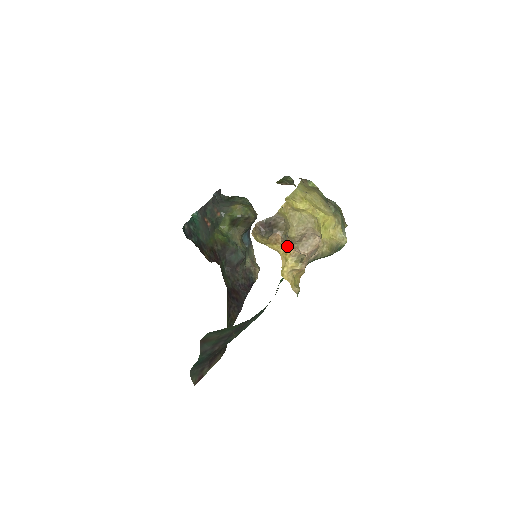
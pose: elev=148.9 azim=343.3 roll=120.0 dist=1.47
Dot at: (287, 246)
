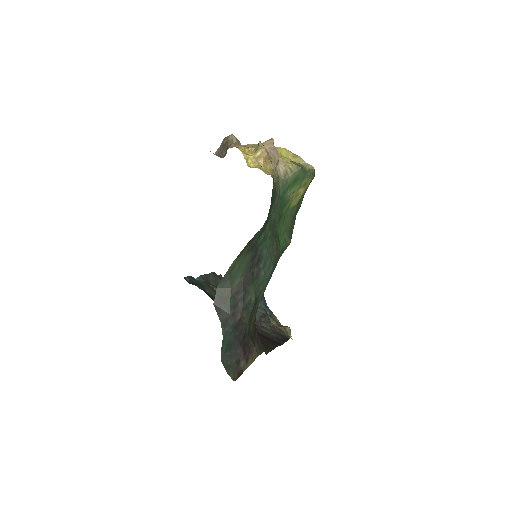
Dot at: (243, 146)
